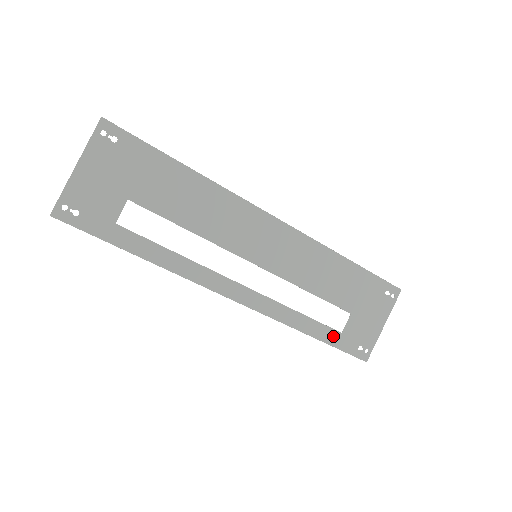
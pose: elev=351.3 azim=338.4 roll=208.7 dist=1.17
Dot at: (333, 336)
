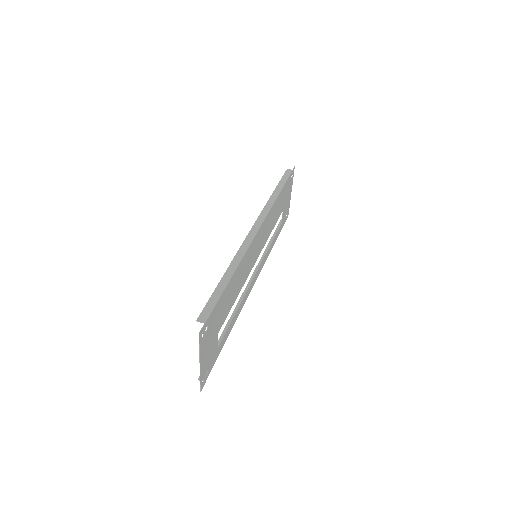
Dot at: occluded
